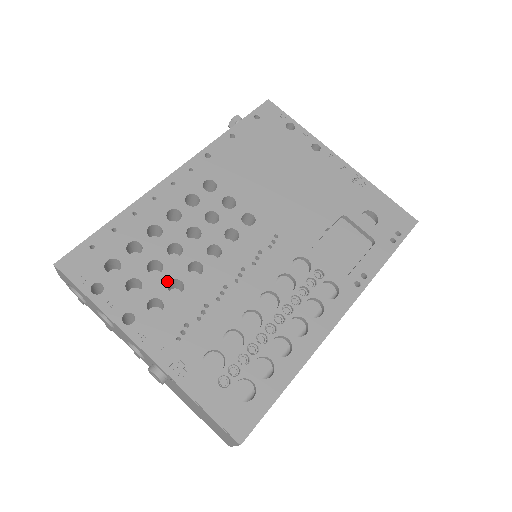
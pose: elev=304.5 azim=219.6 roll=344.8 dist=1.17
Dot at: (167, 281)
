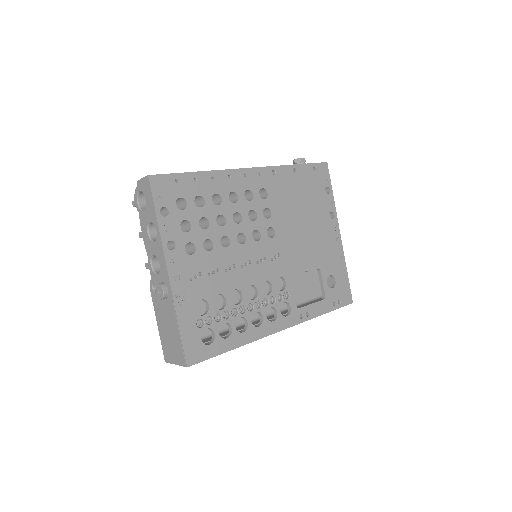
Dot at: (206, 237)
